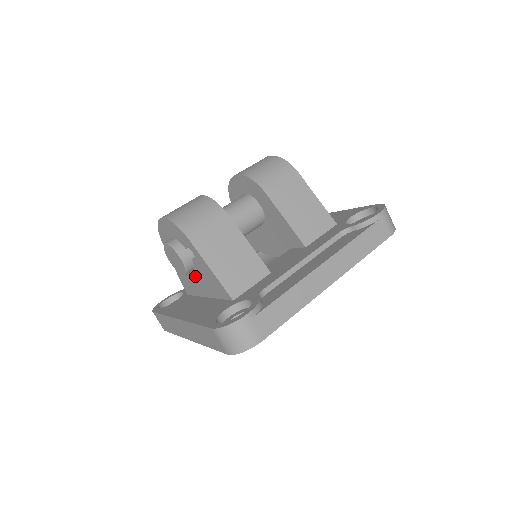
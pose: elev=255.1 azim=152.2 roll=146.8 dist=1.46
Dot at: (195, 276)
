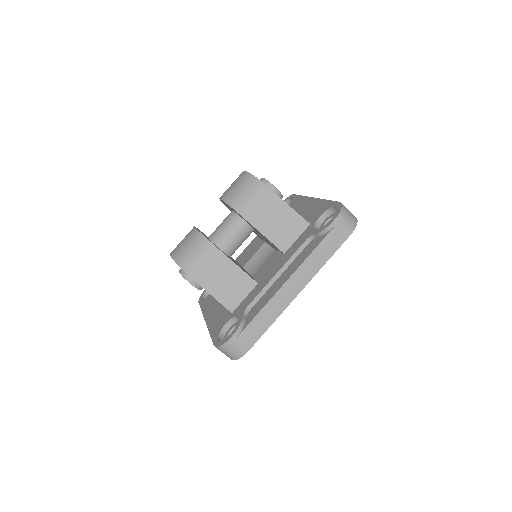
Dot at: occluded
